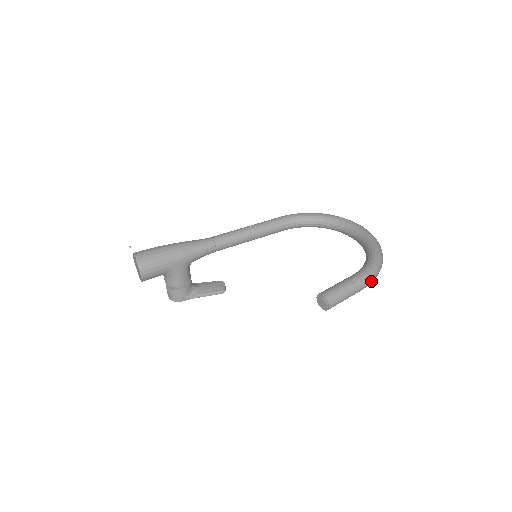
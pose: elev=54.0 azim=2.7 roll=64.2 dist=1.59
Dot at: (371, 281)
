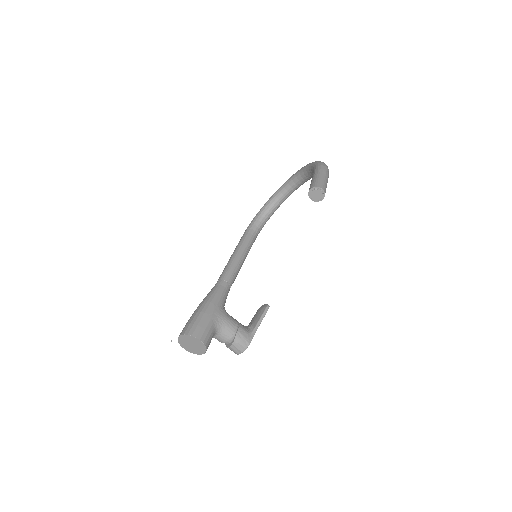
Dot at: (326, 167)
